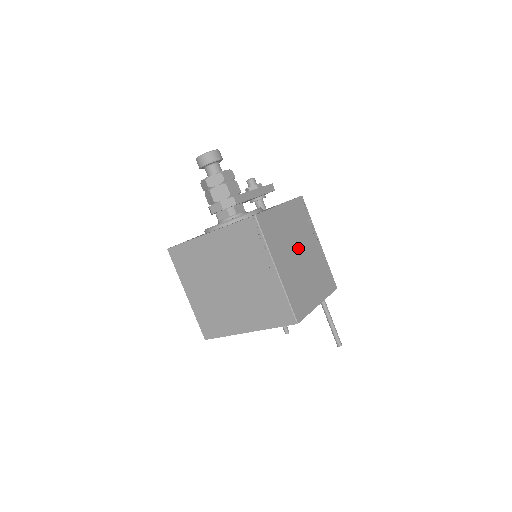
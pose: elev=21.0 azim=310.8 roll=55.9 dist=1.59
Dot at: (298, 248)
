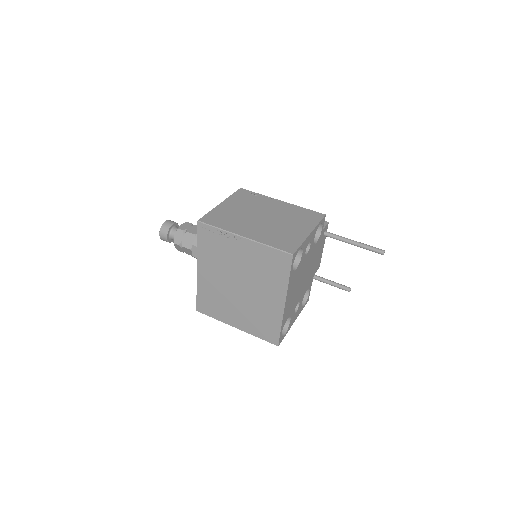
Dot at: (258, 215)
